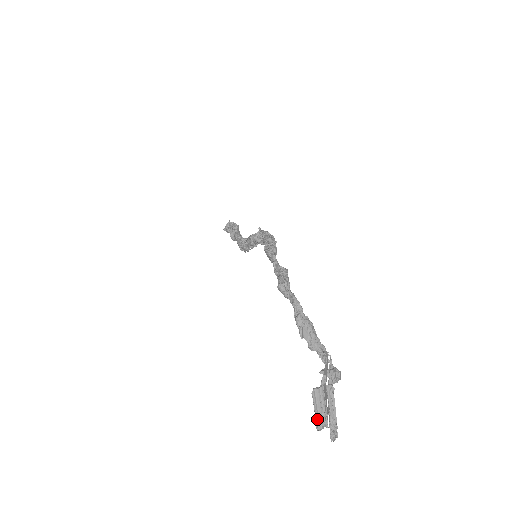
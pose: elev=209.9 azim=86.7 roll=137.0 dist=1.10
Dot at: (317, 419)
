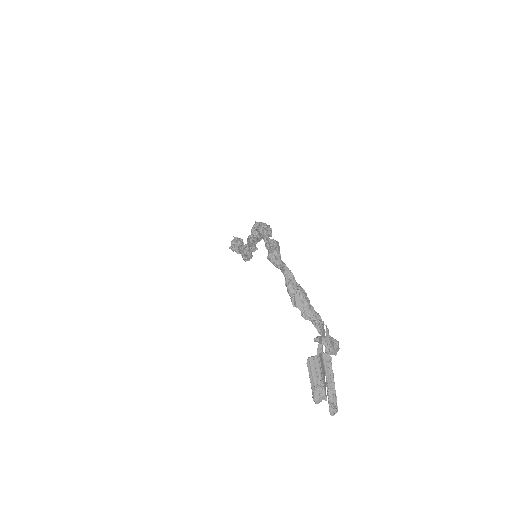
Dot at: (313, 389)
